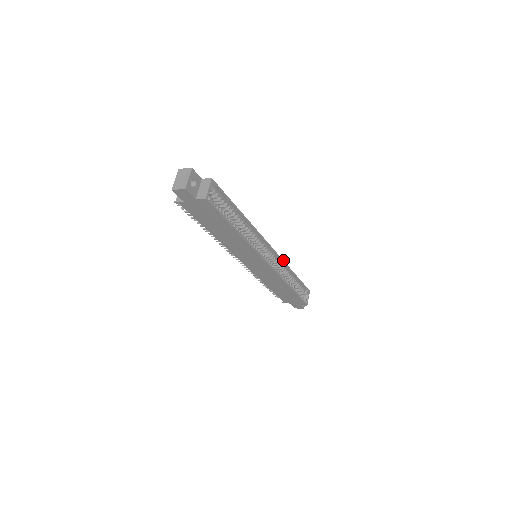
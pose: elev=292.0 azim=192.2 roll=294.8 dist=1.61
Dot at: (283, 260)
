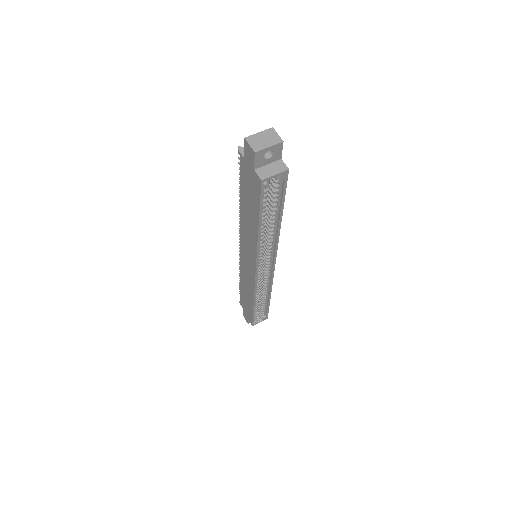
Dot at: occluded
